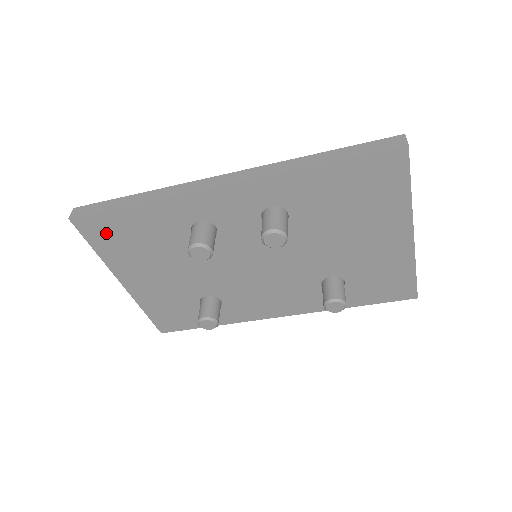
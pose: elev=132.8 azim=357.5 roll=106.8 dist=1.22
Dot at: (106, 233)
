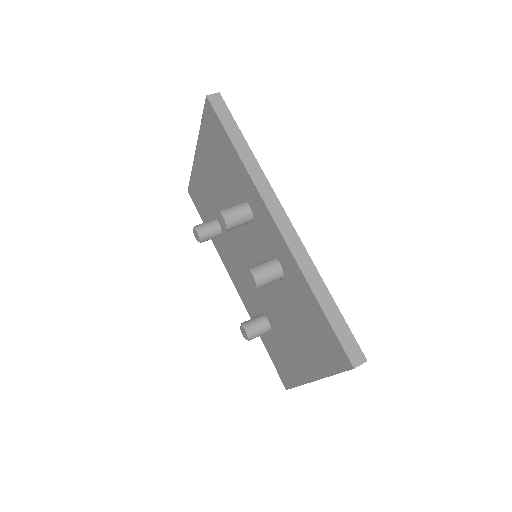
Dot at: (213, 130)
